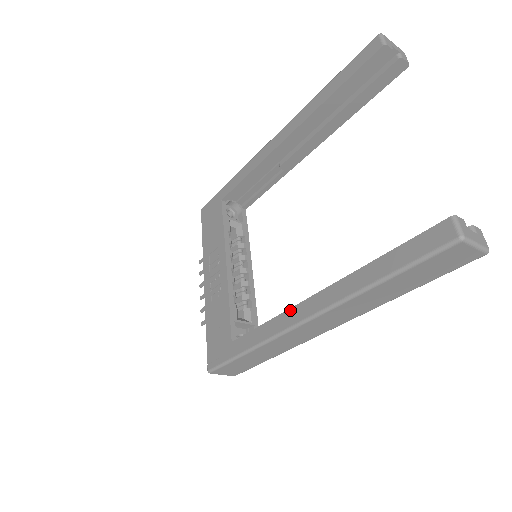
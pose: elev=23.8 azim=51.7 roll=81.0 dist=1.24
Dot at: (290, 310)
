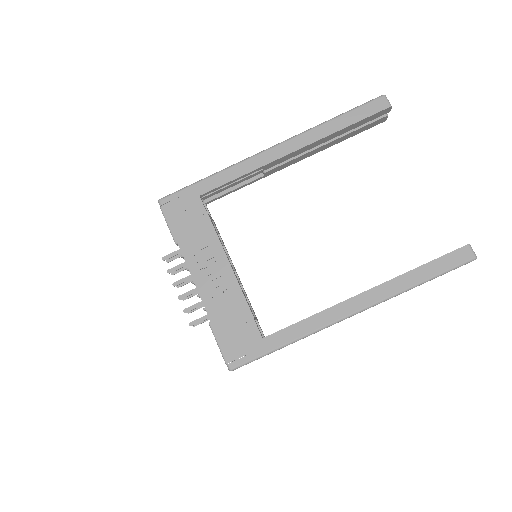
Dot at: (337, 306)
